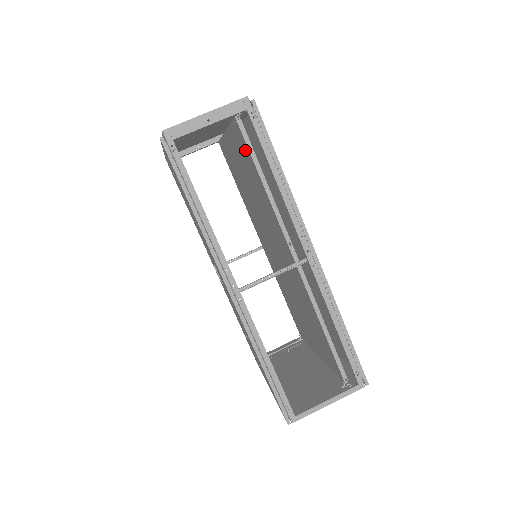
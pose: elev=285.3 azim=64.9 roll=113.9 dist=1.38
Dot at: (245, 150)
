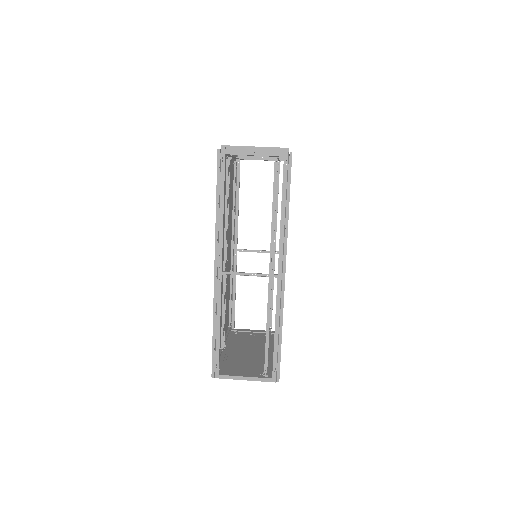
Dot at: occluded
